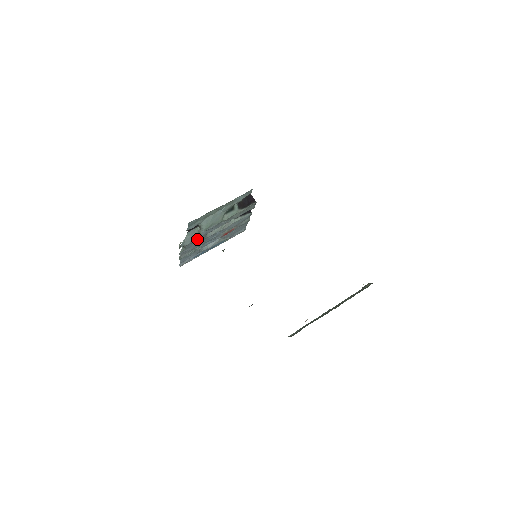
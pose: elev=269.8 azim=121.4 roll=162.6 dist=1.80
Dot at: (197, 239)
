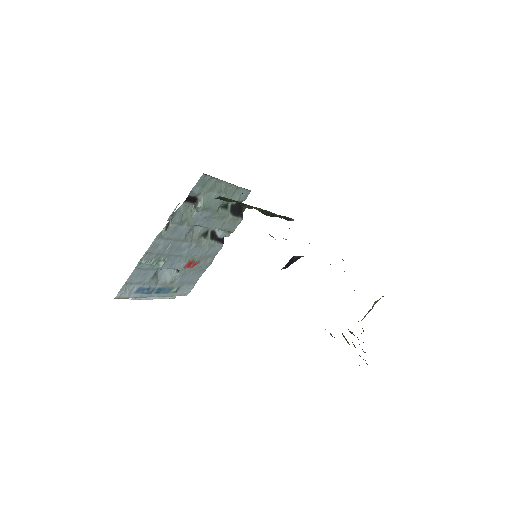
Dot at: (183, 226)
